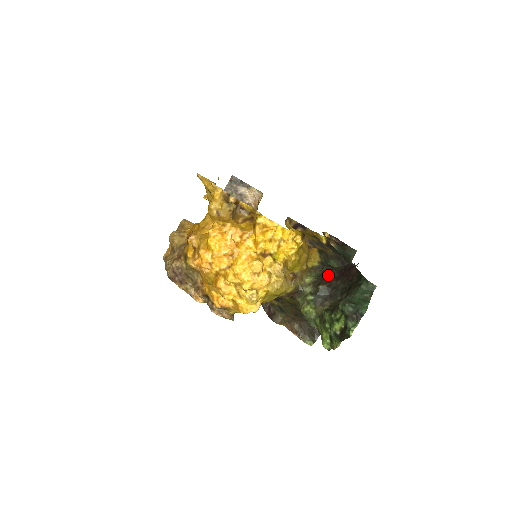
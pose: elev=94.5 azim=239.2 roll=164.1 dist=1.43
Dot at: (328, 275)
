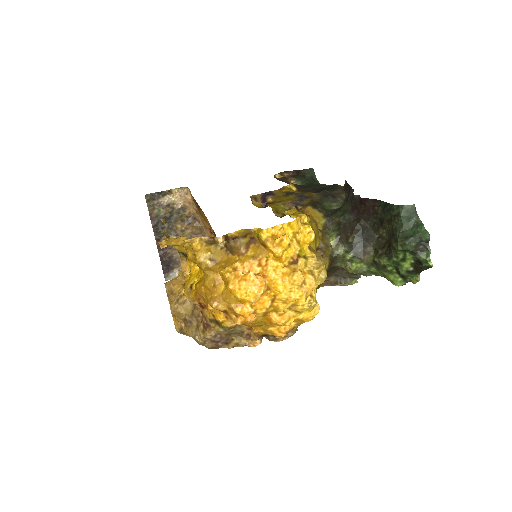
Dot at: (345, 223)
